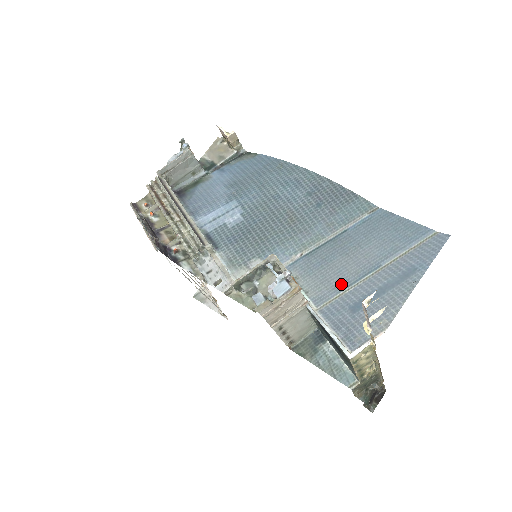
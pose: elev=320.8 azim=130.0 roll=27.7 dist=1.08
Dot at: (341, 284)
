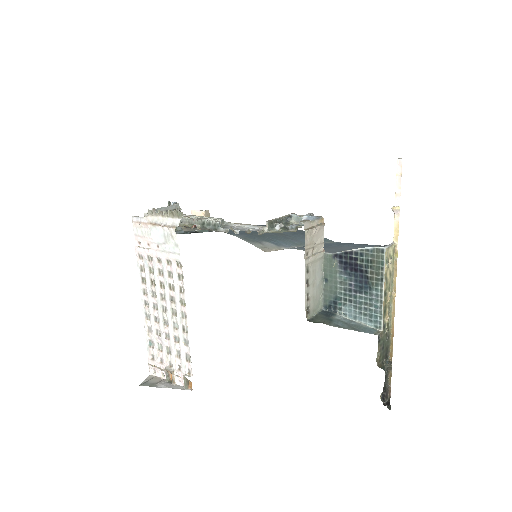
Dot at: occluded
